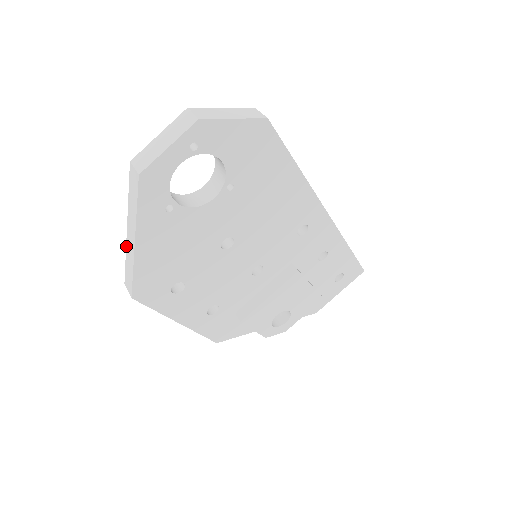
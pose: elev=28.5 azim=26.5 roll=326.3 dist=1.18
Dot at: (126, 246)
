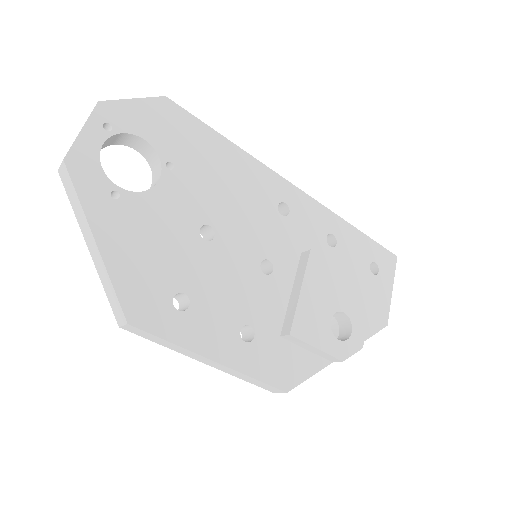
Dot at: (97, 271)
